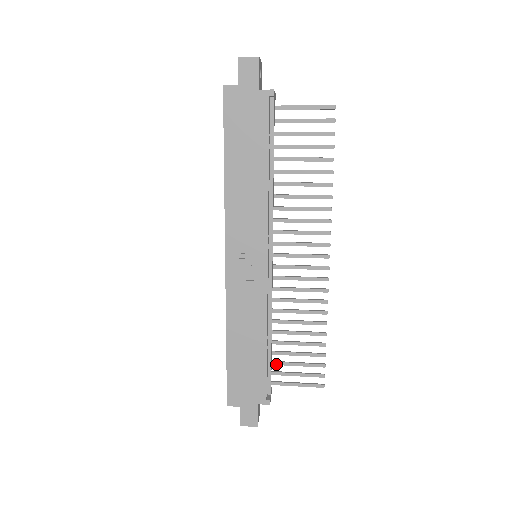
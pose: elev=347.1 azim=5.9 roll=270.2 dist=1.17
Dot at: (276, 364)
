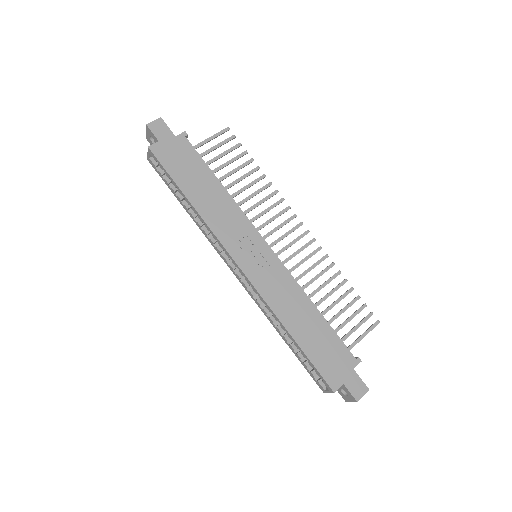
Dot at: occluded
